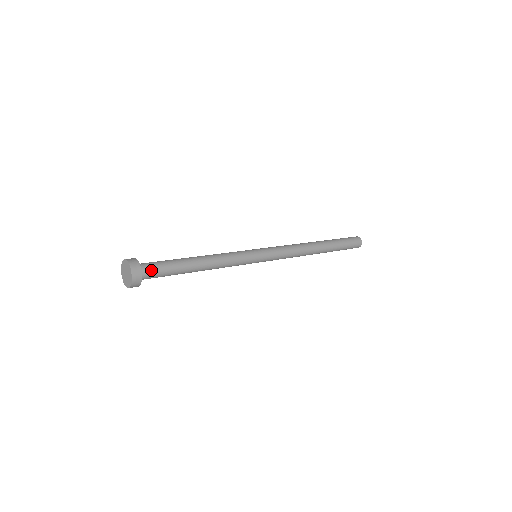
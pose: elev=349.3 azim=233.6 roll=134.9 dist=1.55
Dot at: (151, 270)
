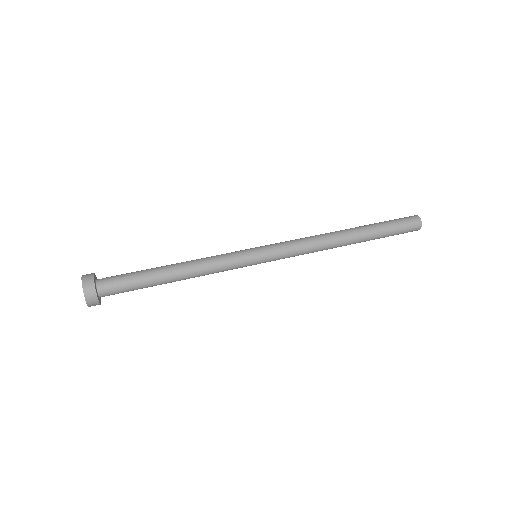
Dot at: (113, 294)
